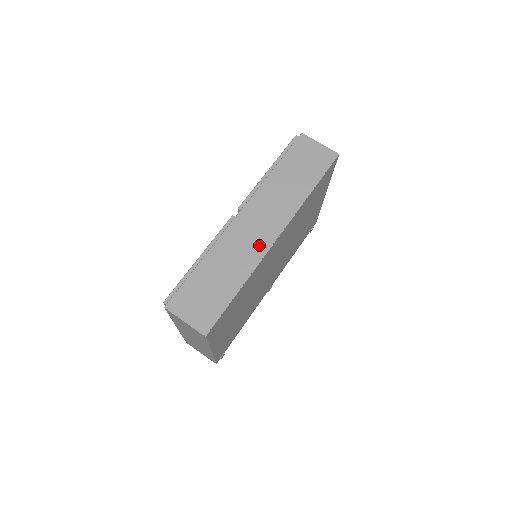
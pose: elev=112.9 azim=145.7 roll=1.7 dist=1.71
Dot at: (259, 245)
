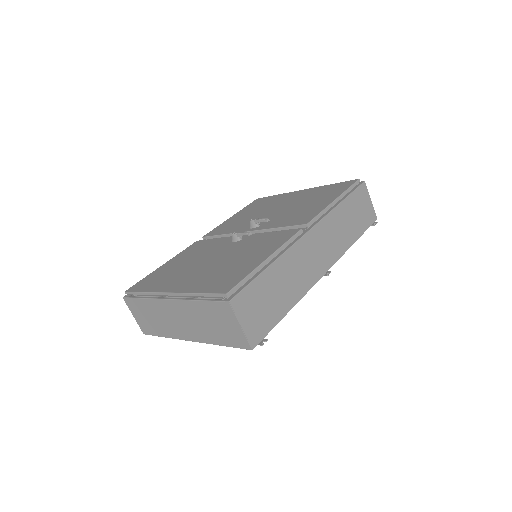
Dot at: (313, 273)
